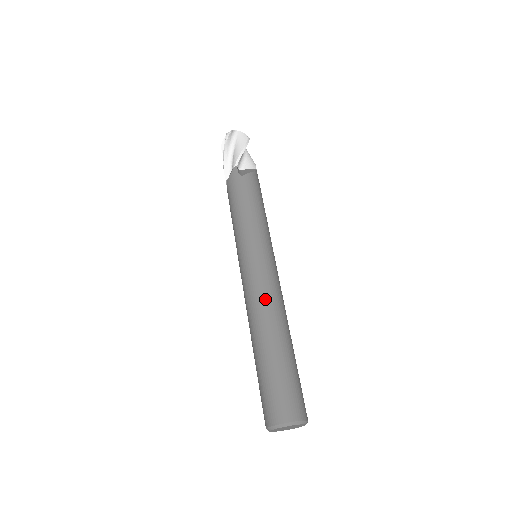
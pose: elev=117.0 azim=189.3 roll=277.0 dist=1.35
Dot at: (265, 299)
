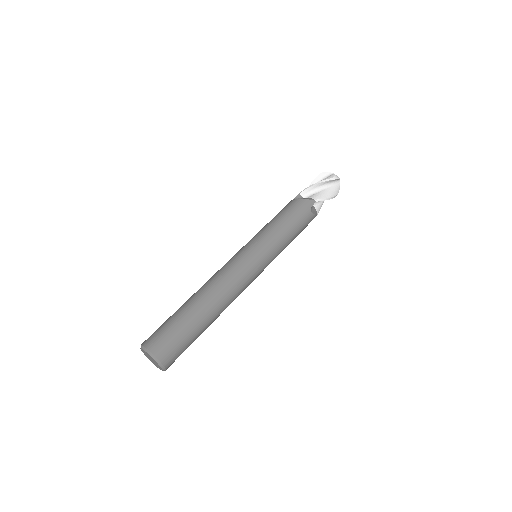
Dot at: (234, 289)
